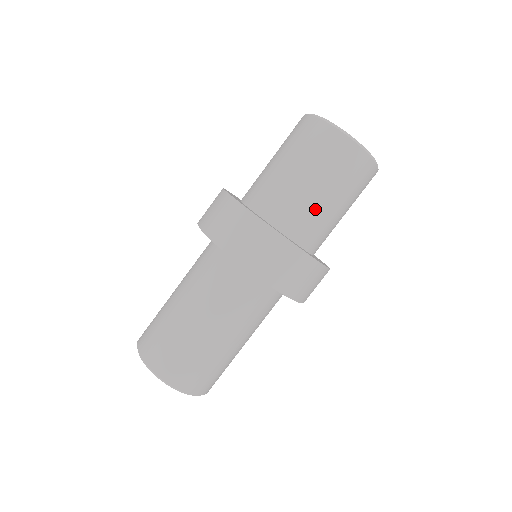
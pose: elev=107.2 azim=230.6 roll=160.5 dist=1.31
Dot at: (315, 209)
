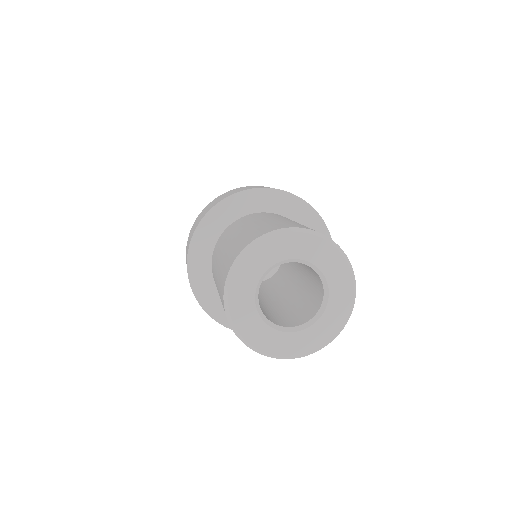
Dot at: occluded
